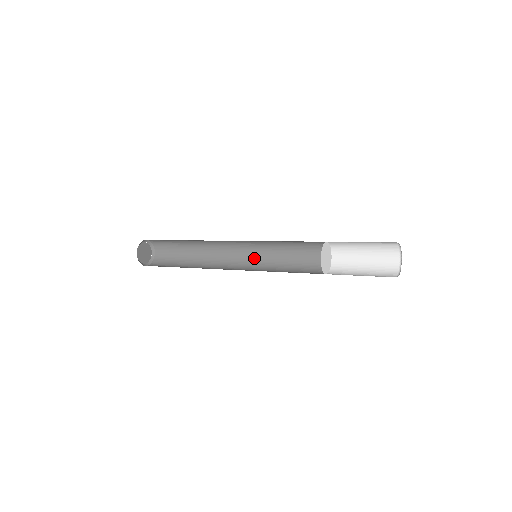
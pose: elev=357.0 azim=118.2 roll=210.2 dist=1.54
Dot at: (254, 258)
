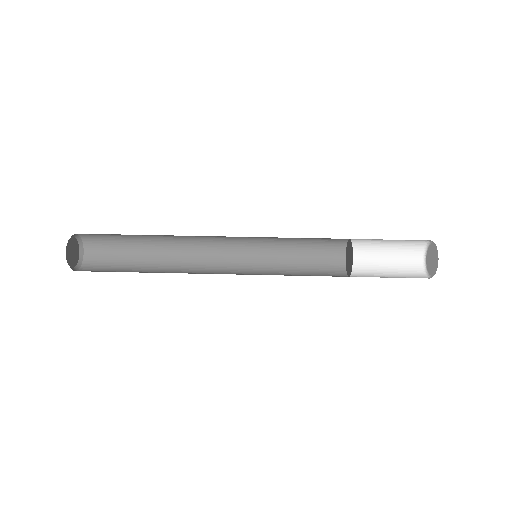
Dot at: (244, 241)
